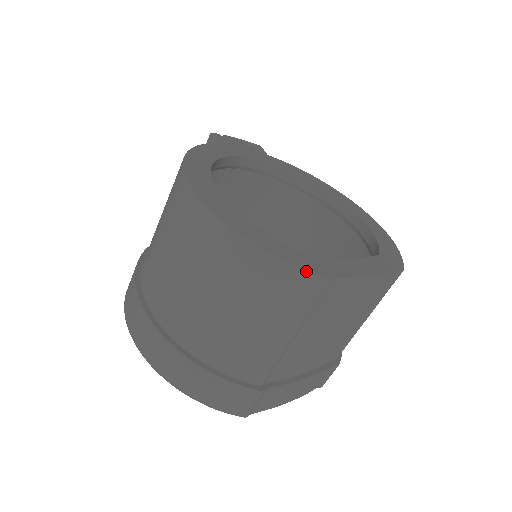
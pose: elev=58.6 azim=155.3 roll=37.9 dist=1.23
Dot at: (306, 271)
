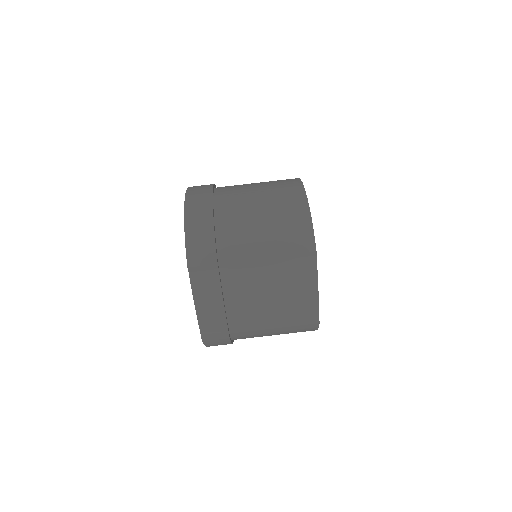
Dot at: occluded
